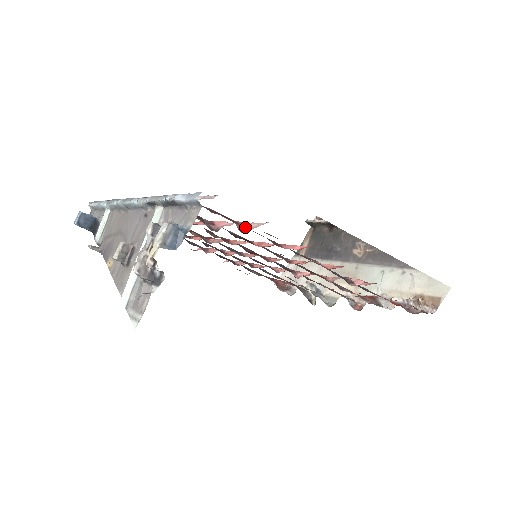
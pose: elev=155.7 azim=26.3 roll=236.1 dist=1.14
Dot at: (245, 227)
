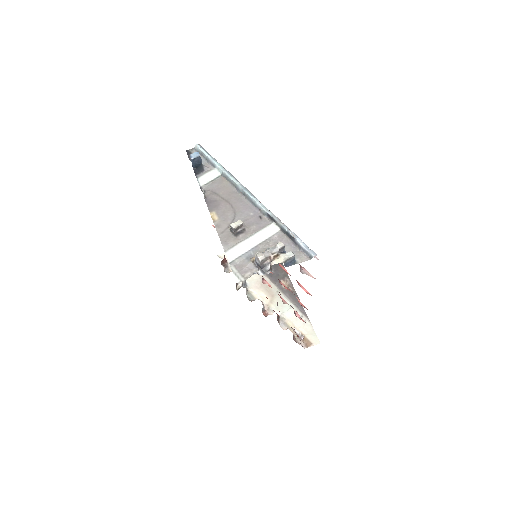
Dot at: (302, 269)
